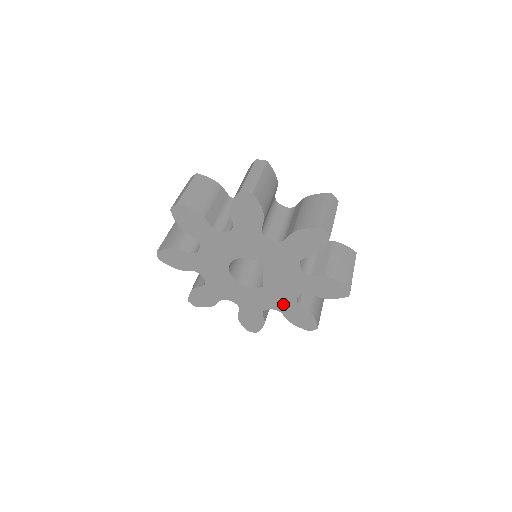
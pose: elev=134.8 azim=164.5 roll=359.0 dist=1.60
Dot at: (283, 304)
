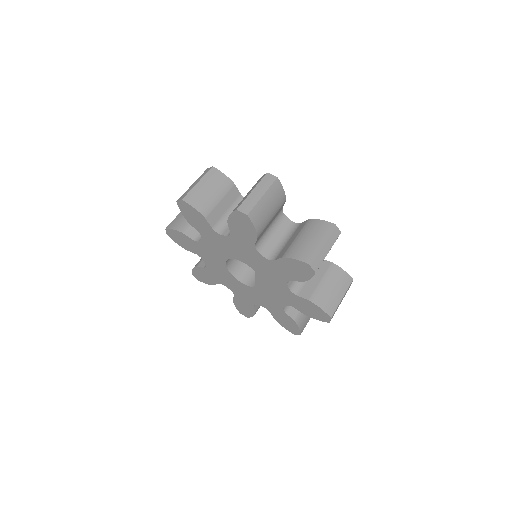
Dot at: (271, 306)
